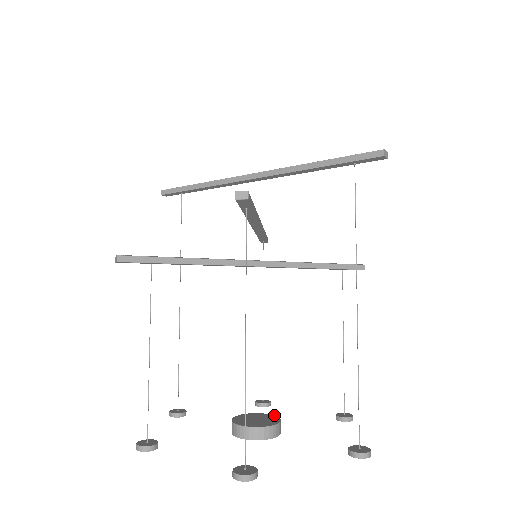
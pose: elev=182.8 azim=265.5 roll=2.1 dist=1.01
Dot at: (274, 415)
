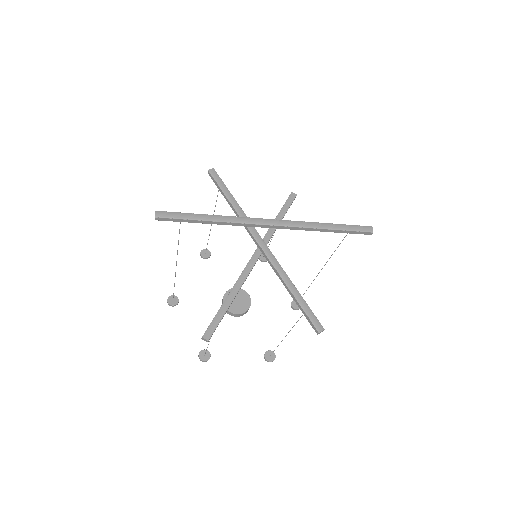
Dot at: occluded
